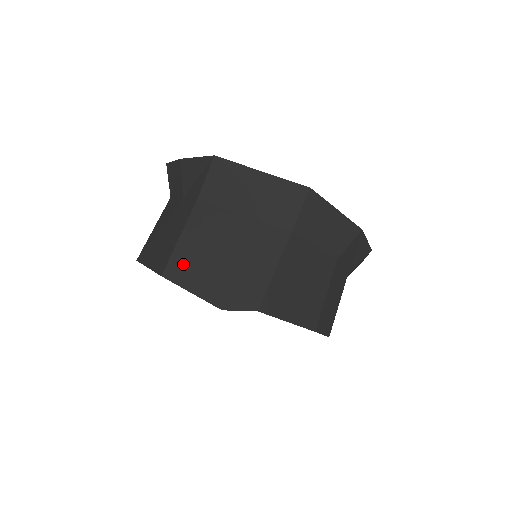
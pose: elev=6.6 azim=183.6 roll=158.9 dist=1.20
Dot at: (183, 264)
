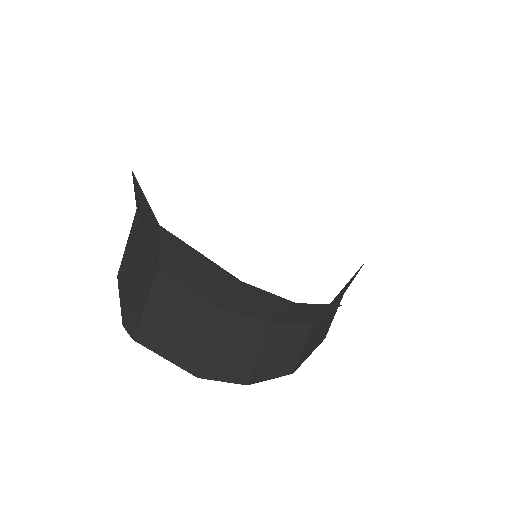
Dot at: (123, 271)
